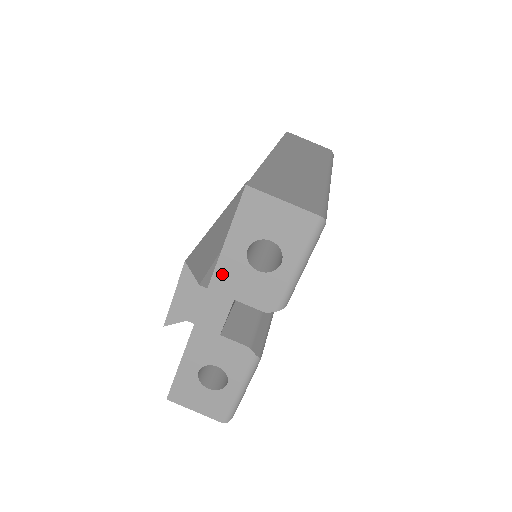
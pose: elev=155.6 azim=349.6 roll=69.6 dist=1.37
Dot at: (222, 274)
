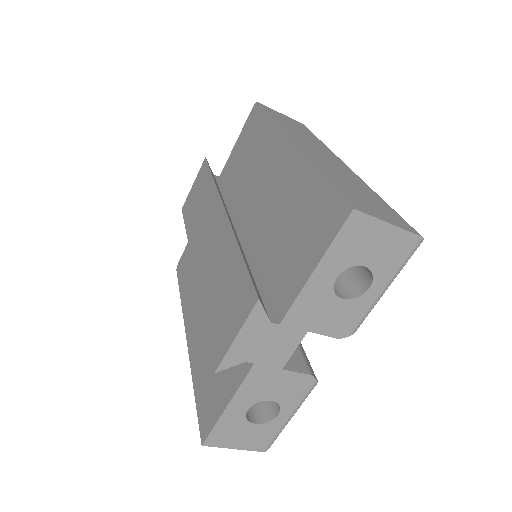
Dot at: (301, 307)
